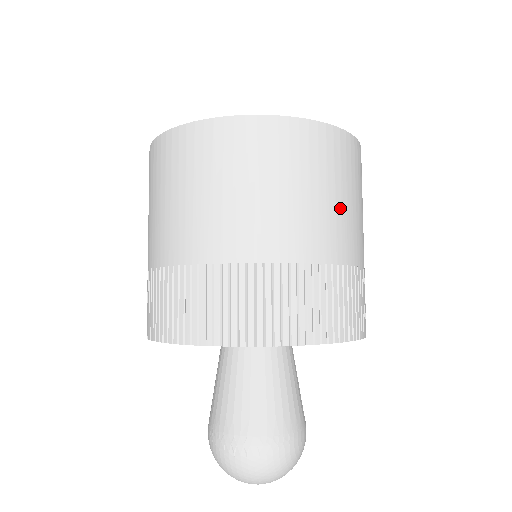
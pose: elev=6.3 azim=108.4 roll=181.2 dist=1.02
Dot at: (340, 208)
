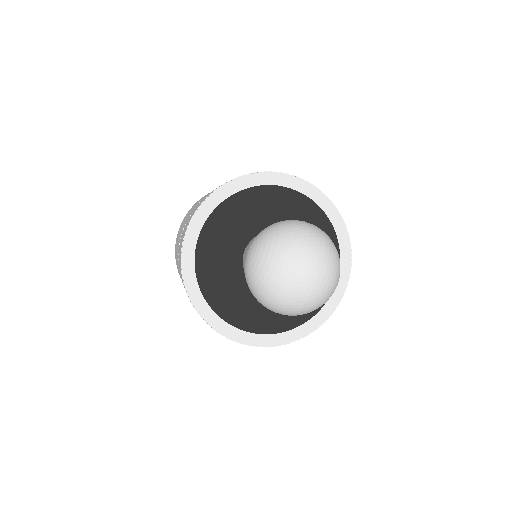
Dot at: occluded
